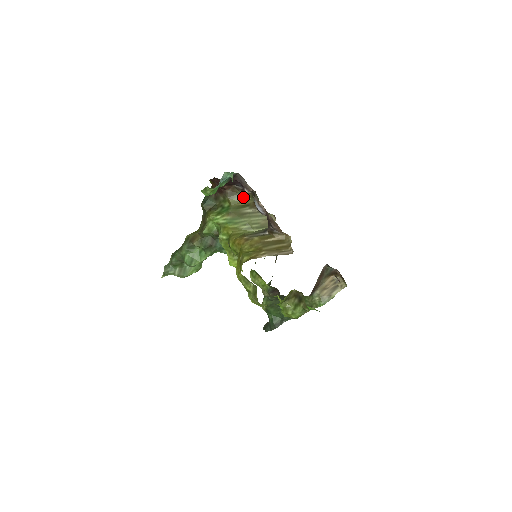
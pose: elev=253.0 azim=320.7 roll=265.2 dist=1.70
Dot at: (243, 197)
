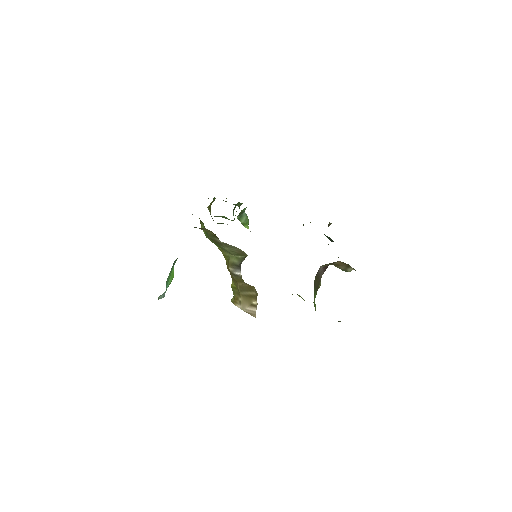
Dot at: occluded
